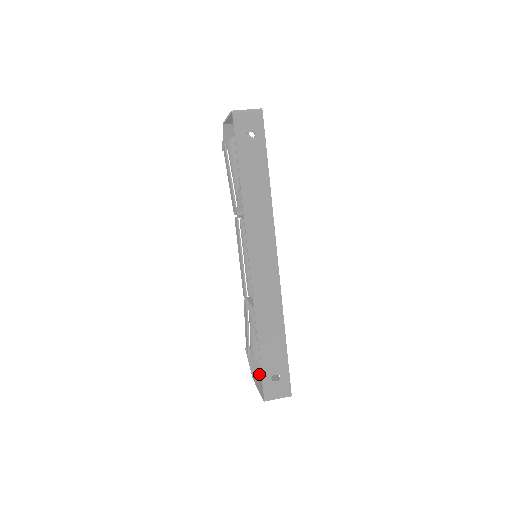
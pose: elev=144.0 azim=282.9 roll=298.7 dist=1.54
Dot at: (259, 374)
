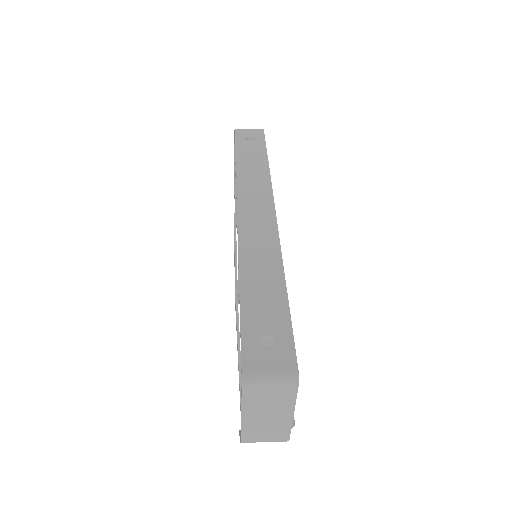
Dot at: occluded
